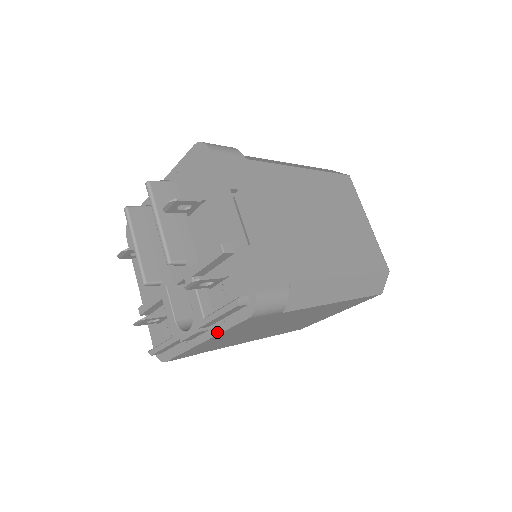
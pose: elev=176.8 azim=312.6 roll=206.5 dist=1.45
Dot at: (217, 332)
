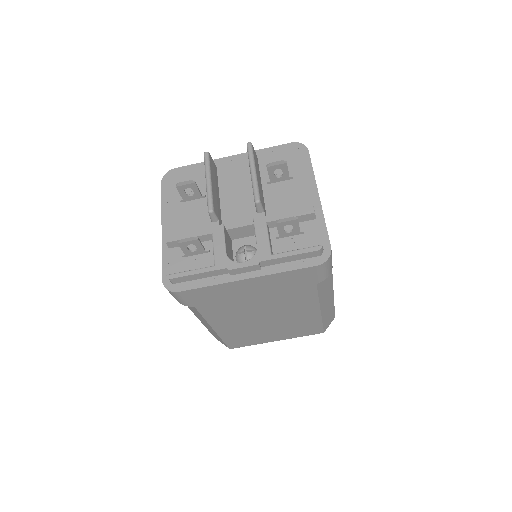
Dot at: (273, 272)
